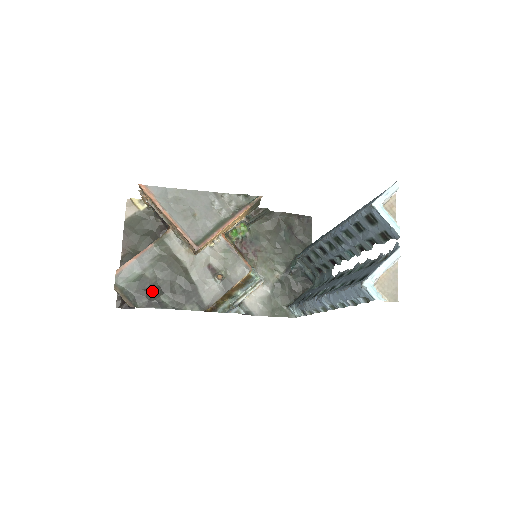
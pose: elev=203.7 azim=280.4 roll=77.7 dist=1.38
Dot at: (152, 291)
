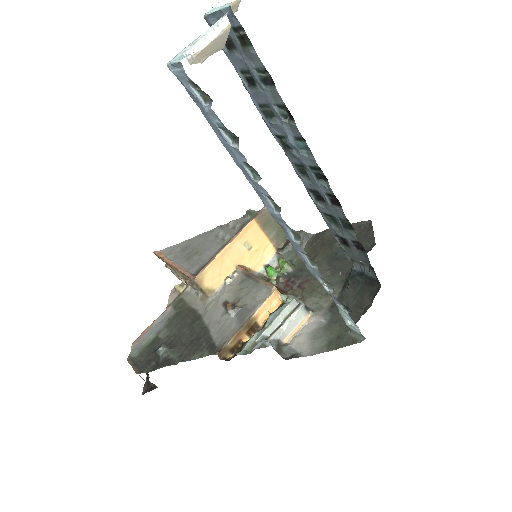
Dot at: (158, 348)
